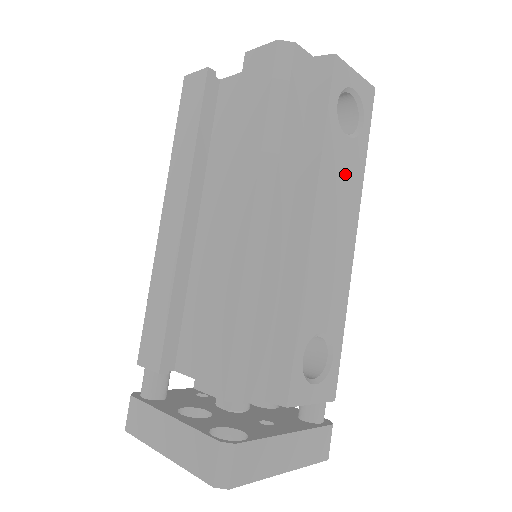
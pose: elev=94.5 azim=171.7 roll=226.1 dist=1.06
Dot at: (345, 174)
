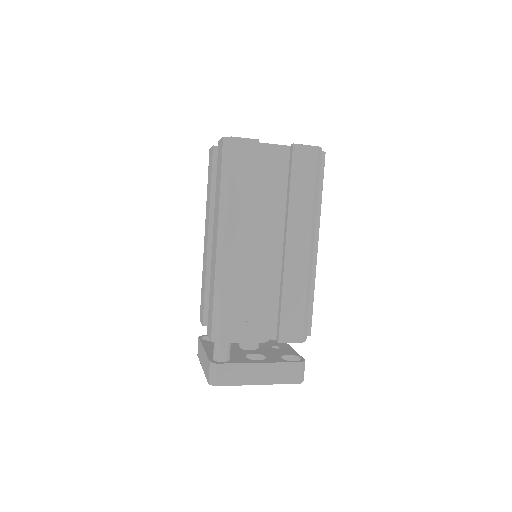
Dot at: occluded
